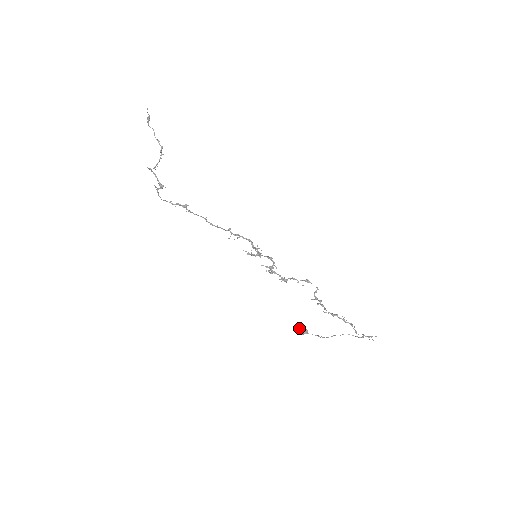
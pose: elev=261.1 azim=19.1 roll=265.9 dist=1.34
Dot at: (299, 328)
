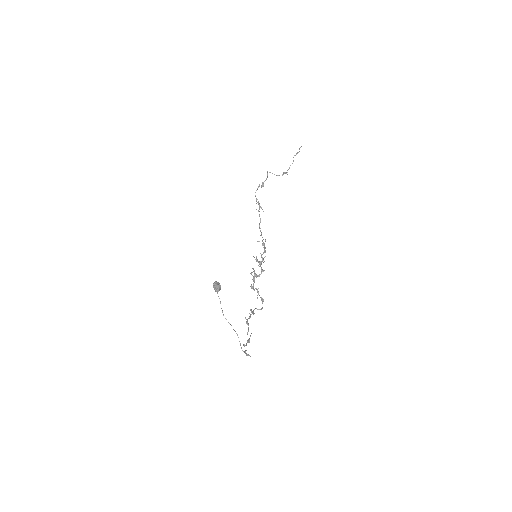
Dot at: (217, 283)
